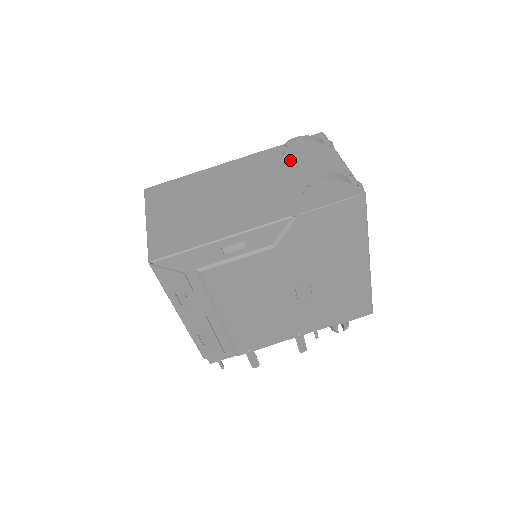
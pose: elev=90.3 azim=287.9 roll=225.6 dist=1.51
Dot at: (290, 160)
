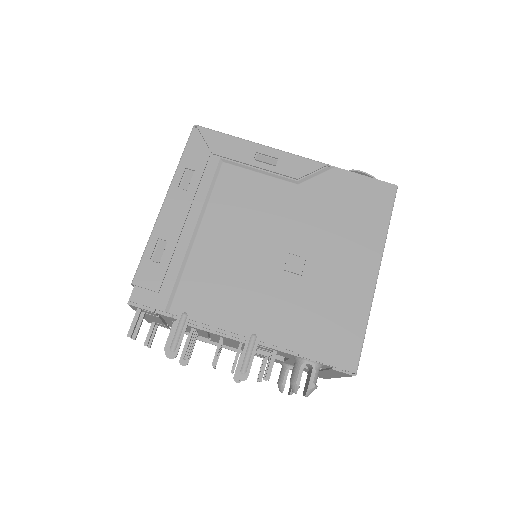
Dot at: occluded
